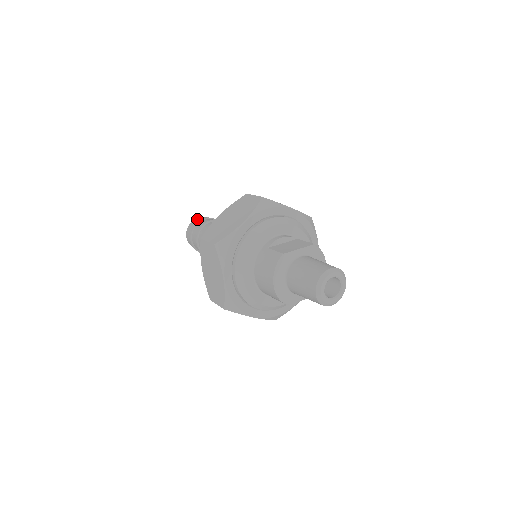
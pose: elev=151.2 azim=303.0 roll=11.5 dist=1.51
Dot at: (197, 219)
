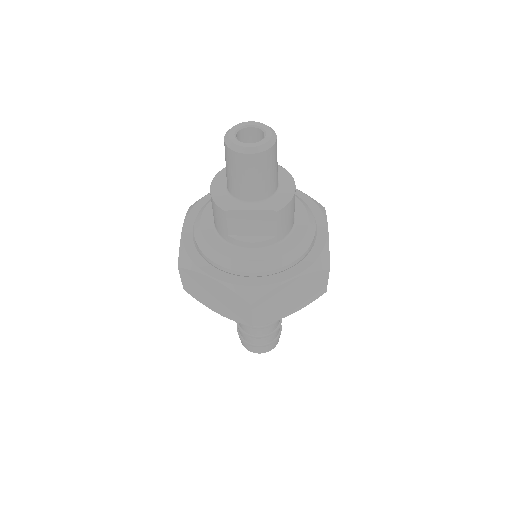
Dot at: occluded
